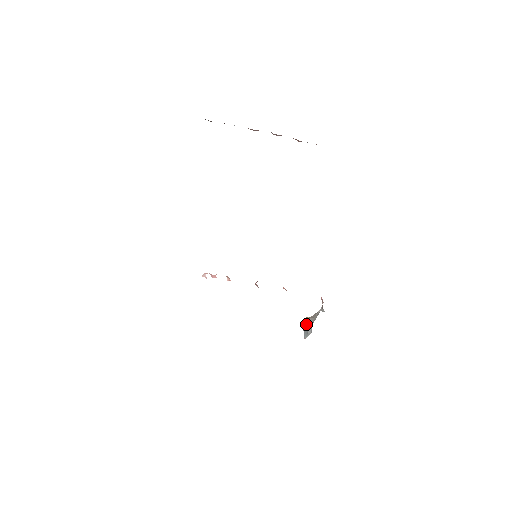
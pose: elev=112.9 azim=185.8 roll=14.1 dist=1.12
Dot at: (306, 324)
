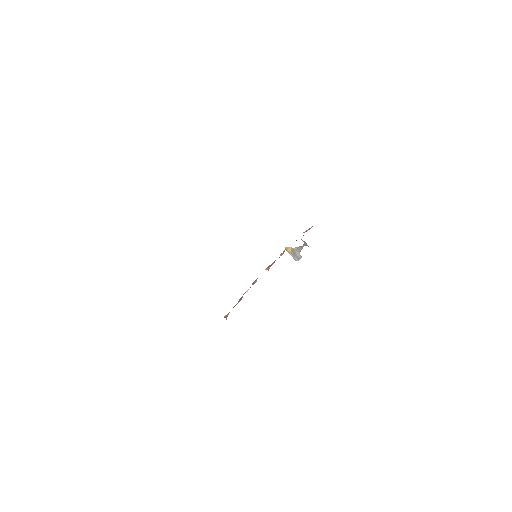
Dot at: (291, 252)
